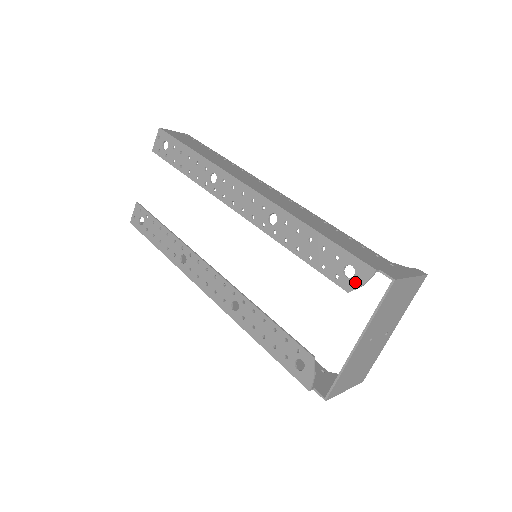
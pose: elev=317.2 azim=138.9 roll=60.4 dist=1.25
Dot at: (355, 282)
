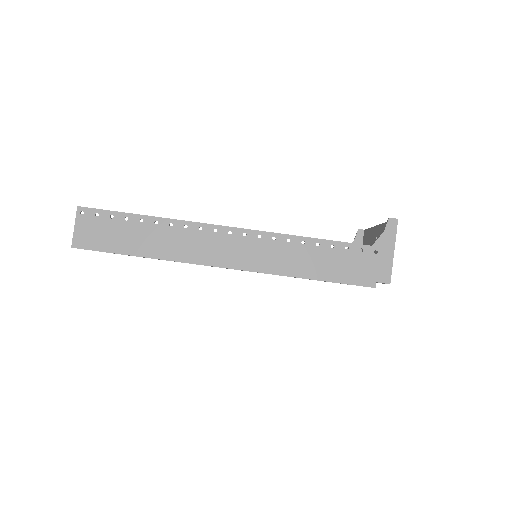
Dot at: occluded
